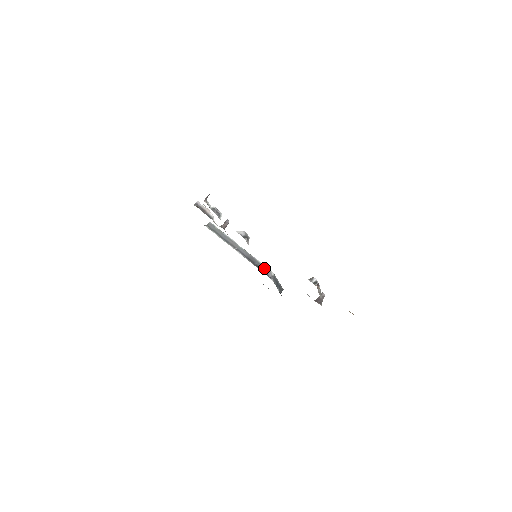
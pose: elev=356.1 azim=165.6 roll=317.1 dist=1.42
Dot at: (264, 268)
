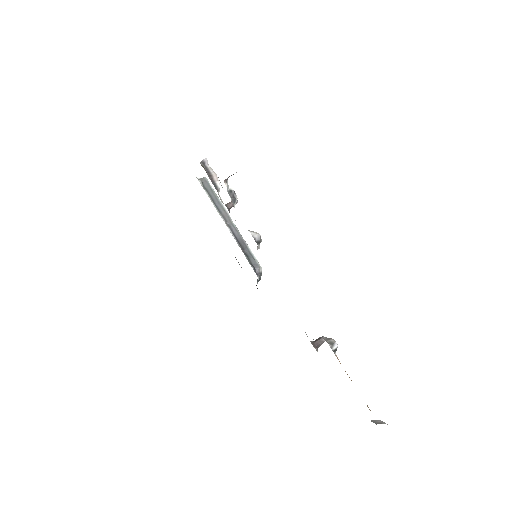
Dot at: (254, 260)
